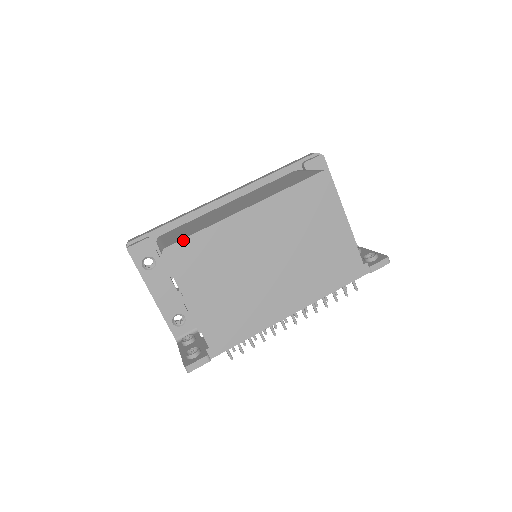
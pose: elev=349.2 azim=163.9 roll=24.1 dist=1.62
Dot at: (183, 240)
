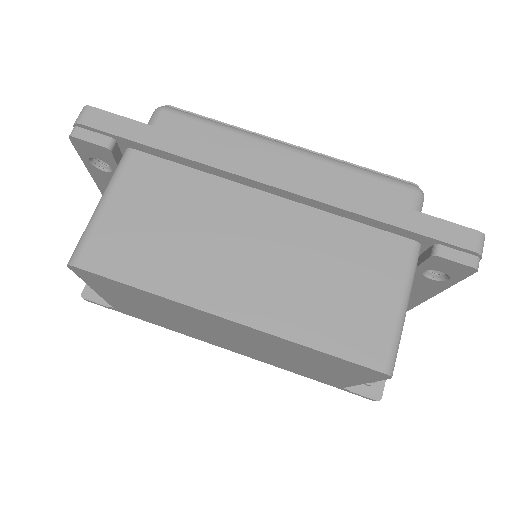
Dot at: (105, 277)
